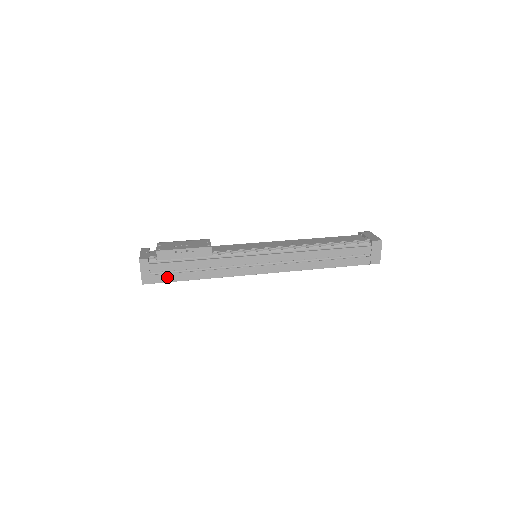
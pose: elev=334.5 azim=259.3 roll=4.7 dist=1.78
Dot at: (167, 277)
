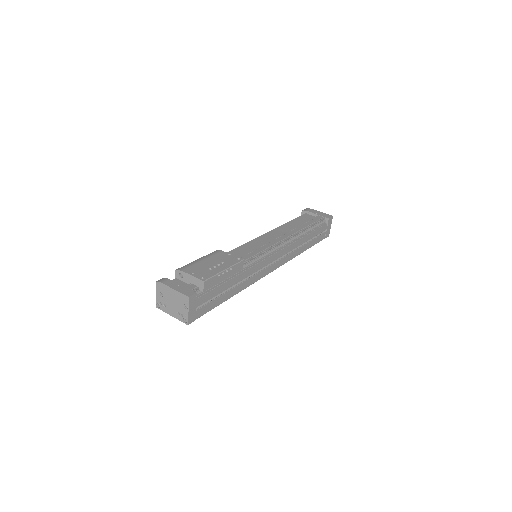
Dot at: (208, 307)
